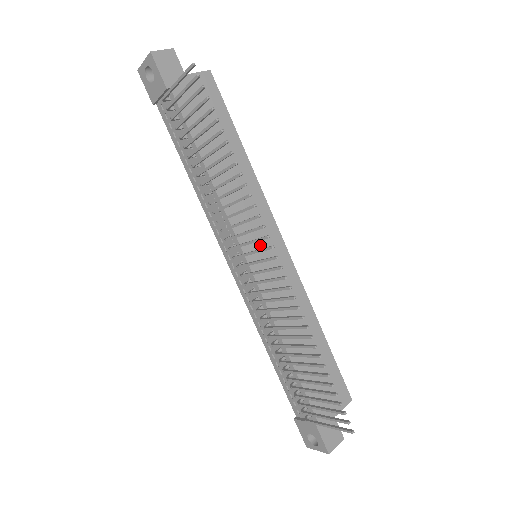
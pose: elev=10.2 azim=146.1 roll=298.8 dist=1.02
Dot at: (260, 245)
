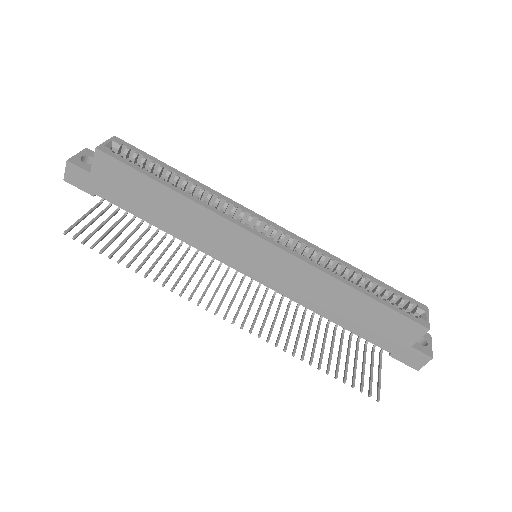
Dot at: (246, 257)
